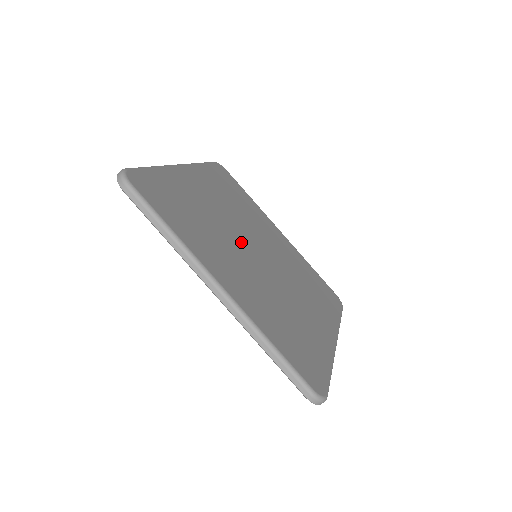
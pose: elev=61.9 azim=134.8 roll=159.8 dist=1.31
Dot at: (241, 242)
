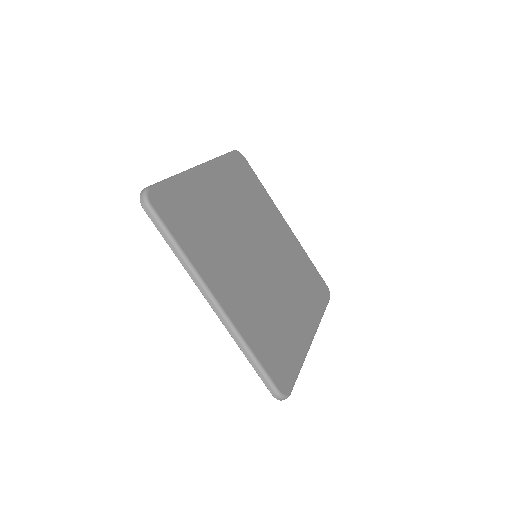
Dot at: (244, 246)
